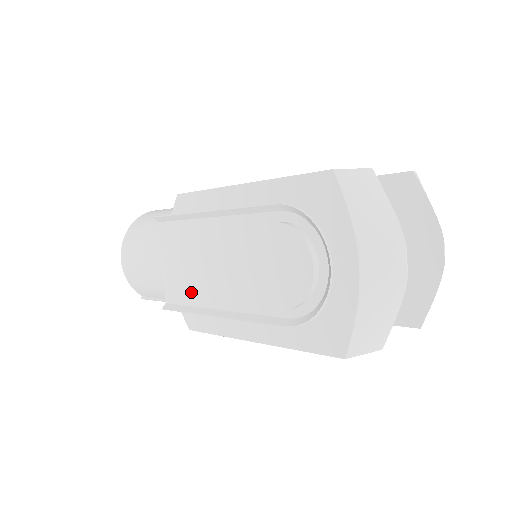
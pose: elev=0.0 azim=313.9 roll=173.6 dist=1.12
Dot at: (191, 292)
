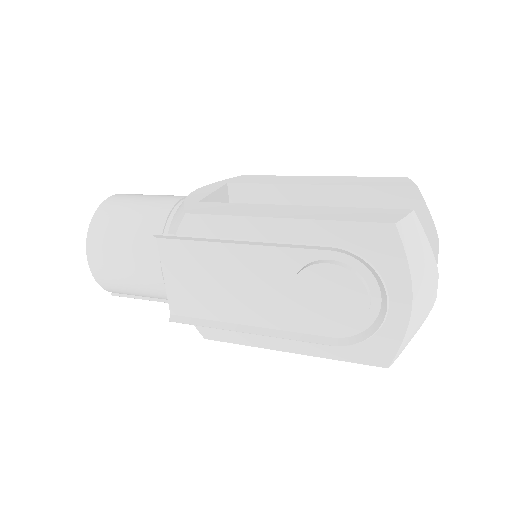
Dot at: (208, 308)
